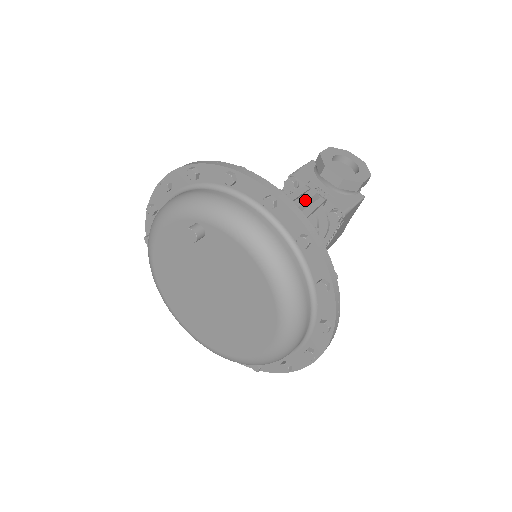
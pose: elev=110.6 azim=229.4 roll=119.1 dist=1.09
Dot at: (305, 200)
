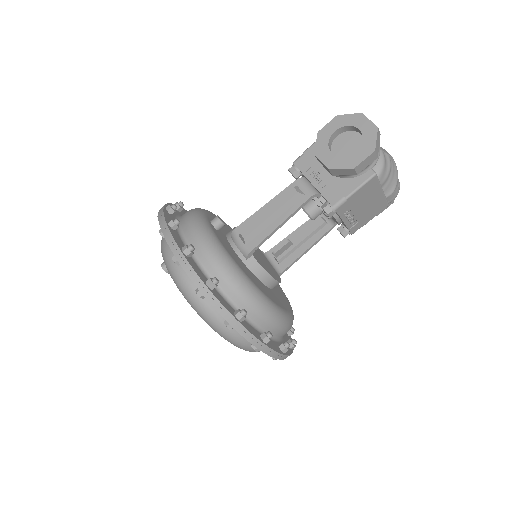
Dot at: (278, 207)
